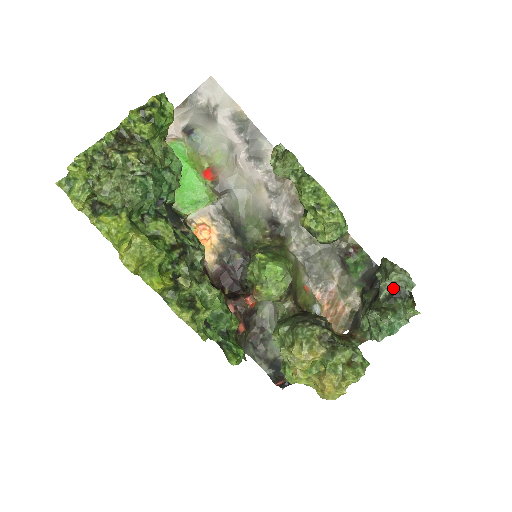
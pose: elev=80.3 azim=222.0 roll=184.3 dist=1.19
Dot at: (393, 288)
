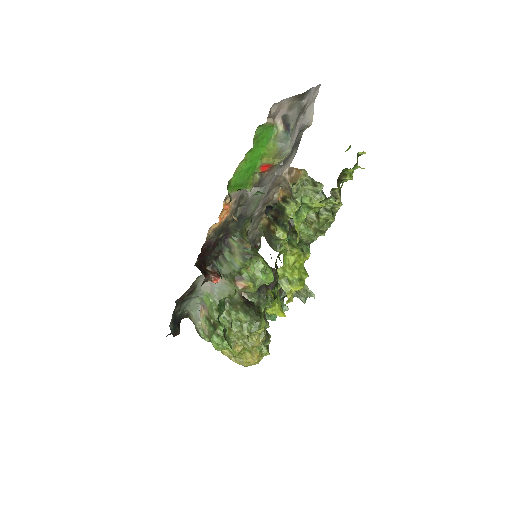
Dot at: (294, 296)
